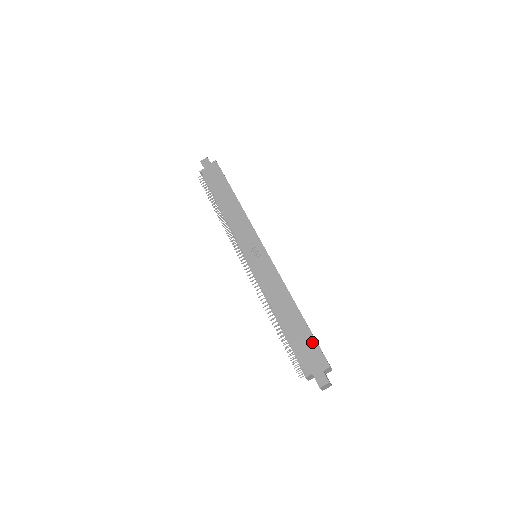
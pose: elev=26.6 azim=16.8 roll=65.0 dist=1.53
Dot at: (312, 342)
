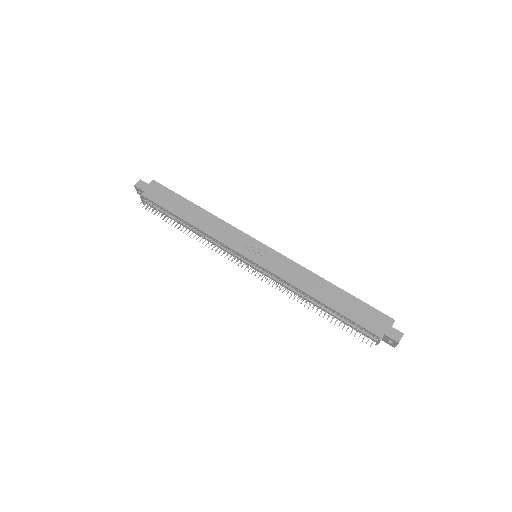
Dot at: (366, 307)
